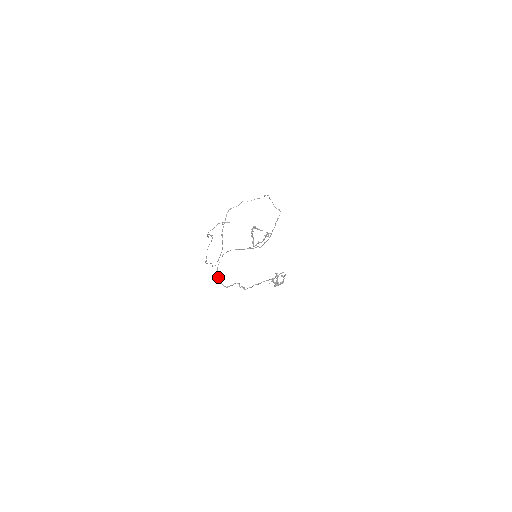
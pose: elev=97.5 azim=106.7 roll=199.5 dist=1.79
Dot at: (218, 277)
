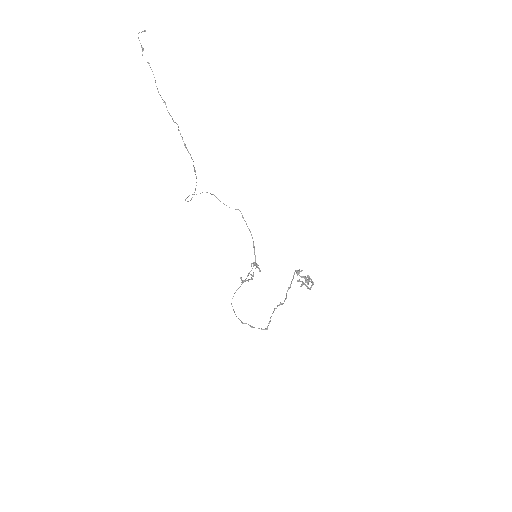
Dot at: occluded
